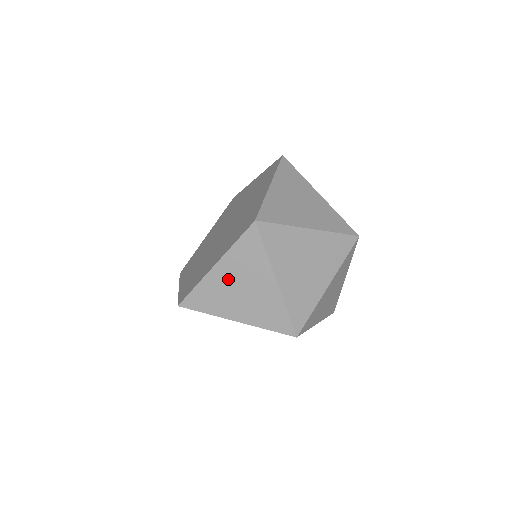
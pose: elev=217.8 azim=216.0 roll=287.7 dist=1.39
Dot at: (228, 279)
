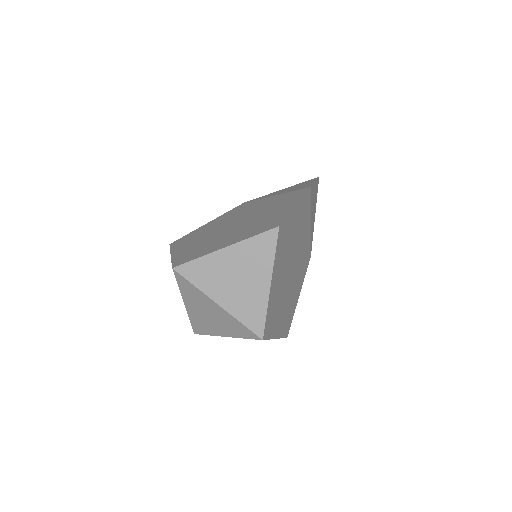
Dot at: occluded
